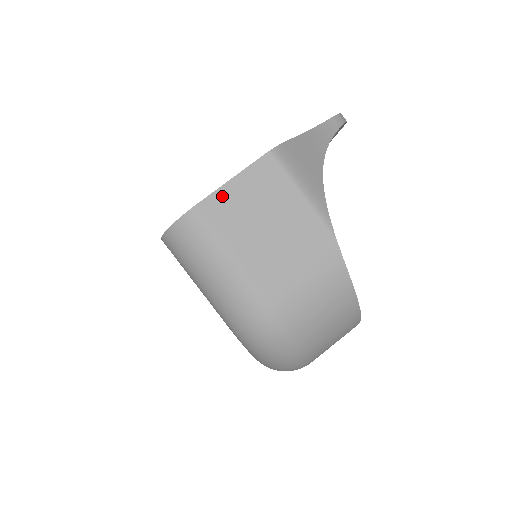
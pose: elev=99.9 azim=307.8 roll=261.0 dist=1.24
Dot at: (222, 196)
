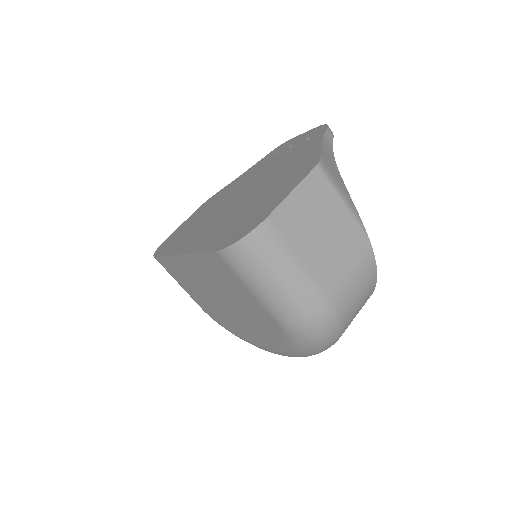
Dot at: (286, 208)
